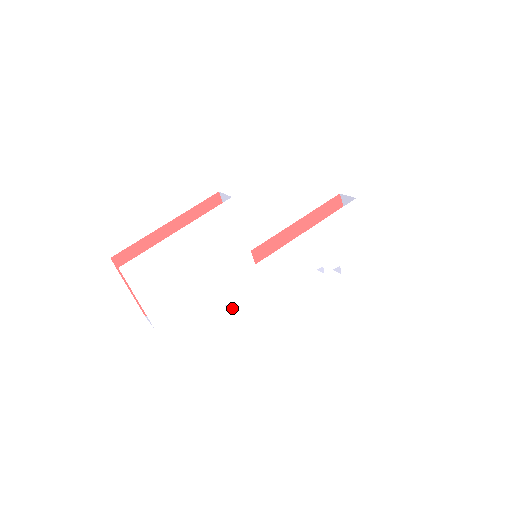
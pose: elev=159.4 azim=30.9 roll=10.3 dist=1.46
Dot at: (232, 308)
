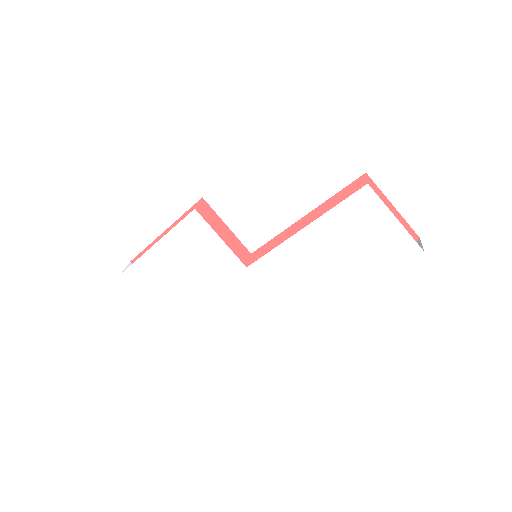
Dot at: (236, 306)
